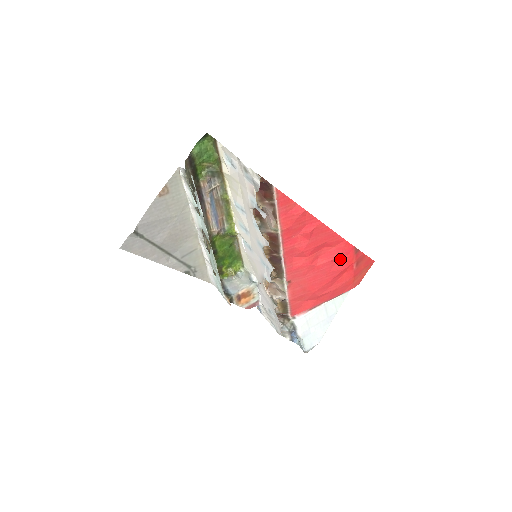
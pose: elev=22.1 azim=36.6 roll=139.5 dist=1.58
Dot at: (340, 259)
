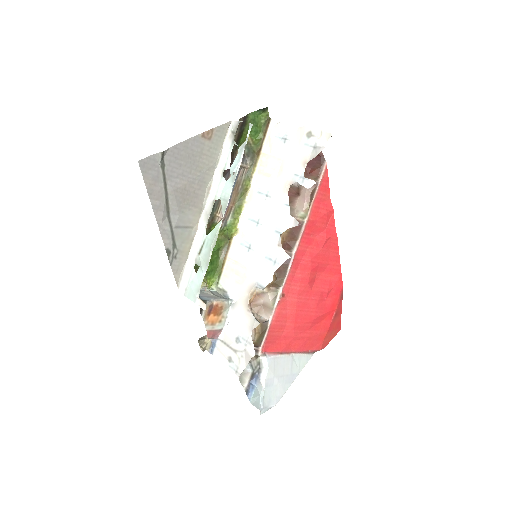
Dot at: (328, 297)
